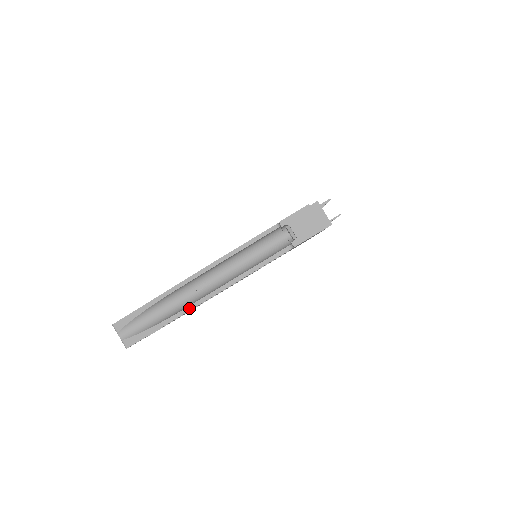
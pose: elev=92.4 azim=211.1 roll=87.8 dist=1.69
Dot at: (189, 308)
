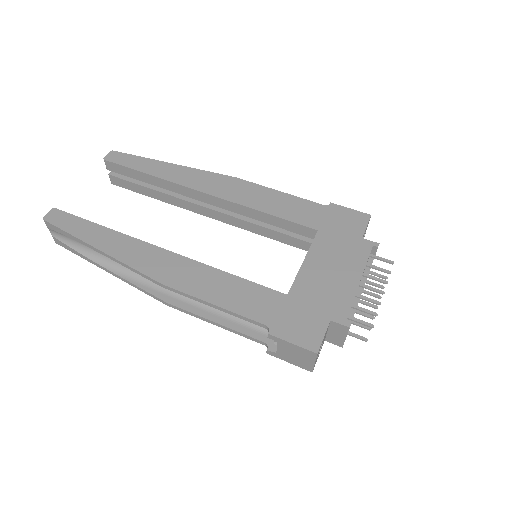
Dot at: (128, 282)
